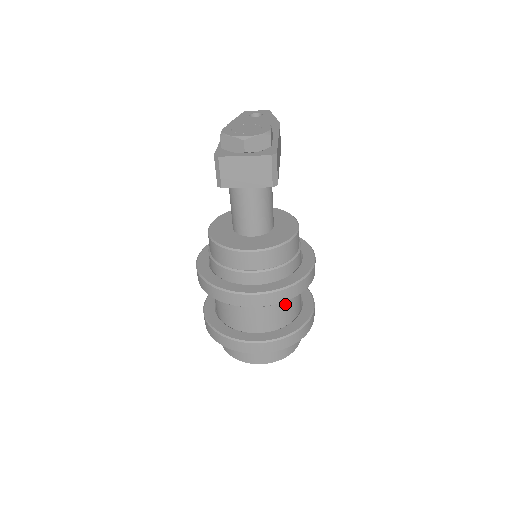
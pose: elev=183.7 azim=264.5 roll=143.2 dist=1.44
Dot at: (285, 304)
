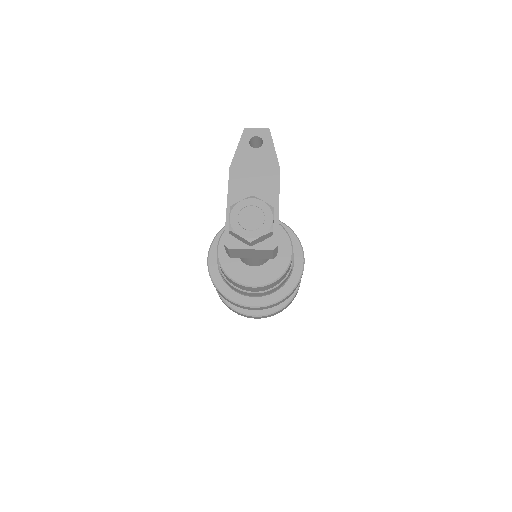
Dot at: occluded
